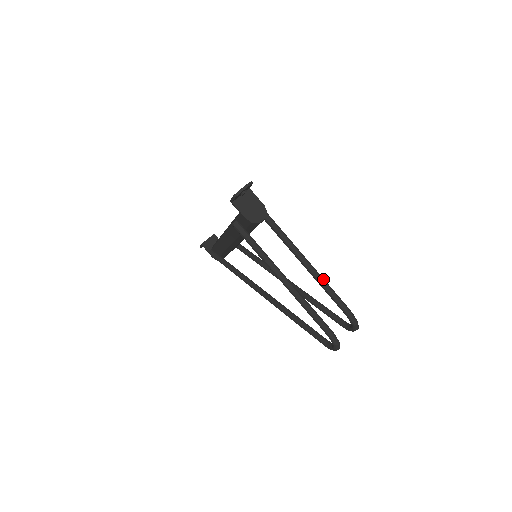
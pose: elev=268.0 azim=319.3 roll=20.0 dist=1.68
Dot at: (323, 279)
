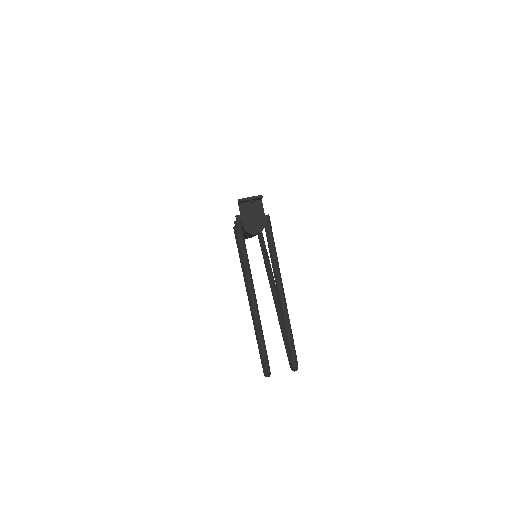
Dot at: (287, 312)
